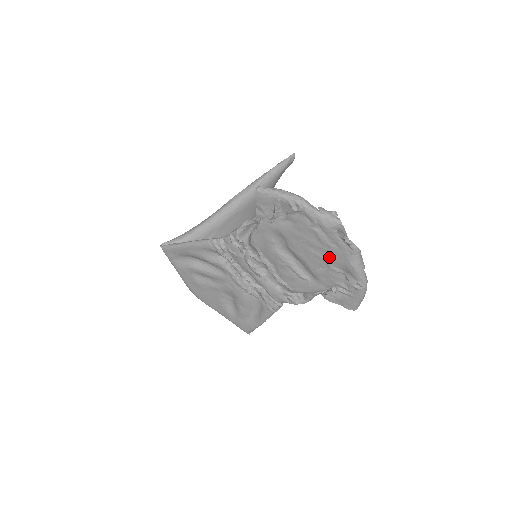
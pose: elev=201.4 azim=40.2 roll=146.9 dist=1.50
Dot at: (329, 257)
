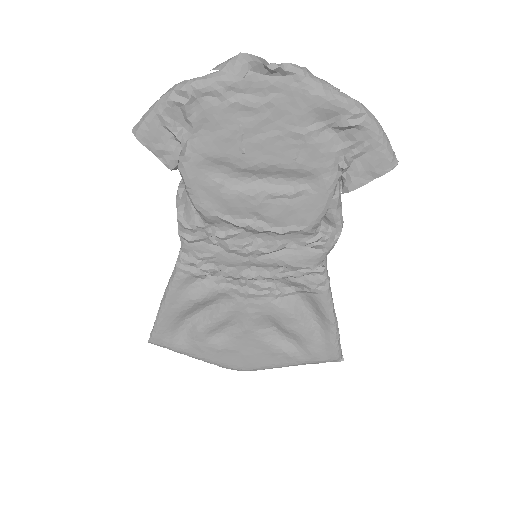
Dot at: (285, 121)
